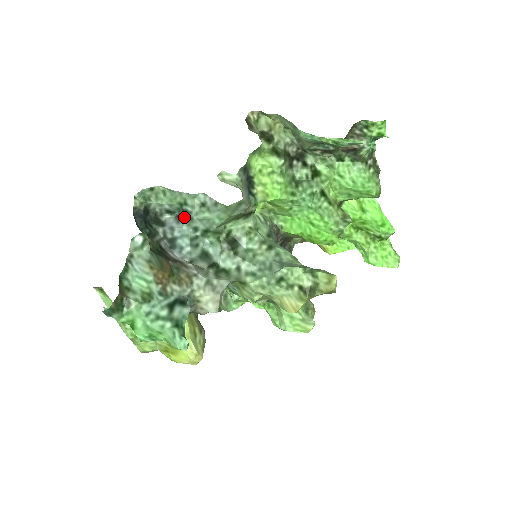
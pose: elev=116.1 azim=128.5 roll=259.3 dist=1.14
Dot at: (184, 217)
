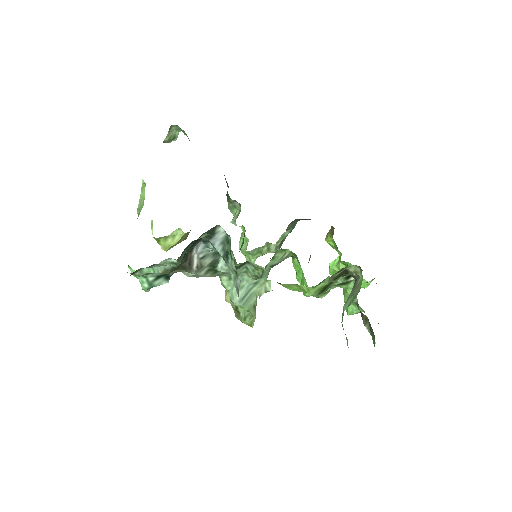
Dot at: (225, 253)
